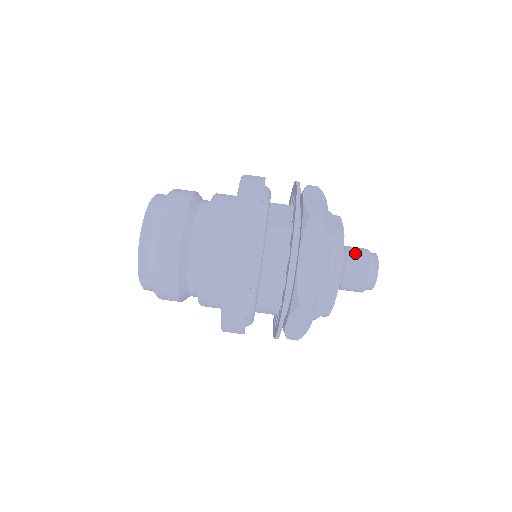
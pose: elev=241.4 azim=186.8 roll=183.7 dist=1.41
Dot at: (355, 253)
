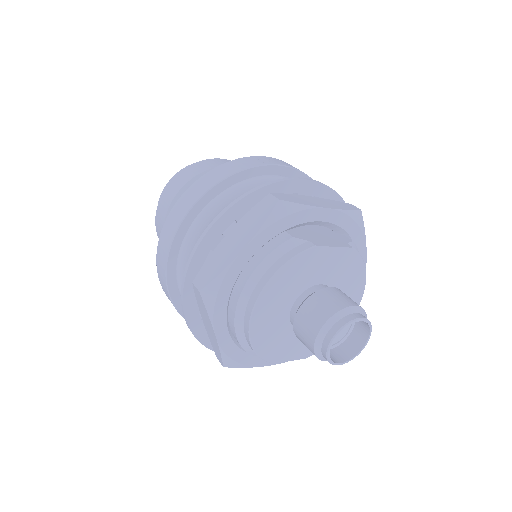
Dot at: (331, 294)
